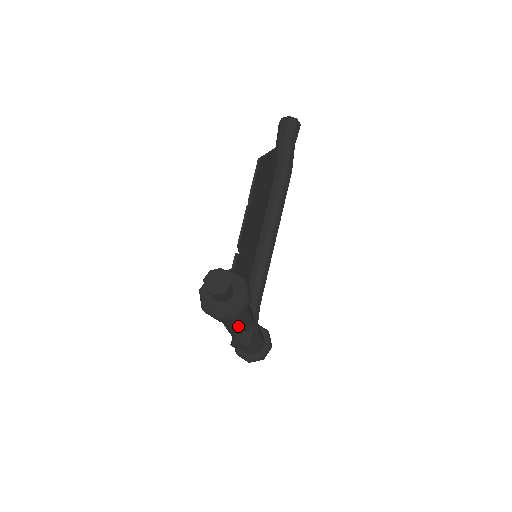
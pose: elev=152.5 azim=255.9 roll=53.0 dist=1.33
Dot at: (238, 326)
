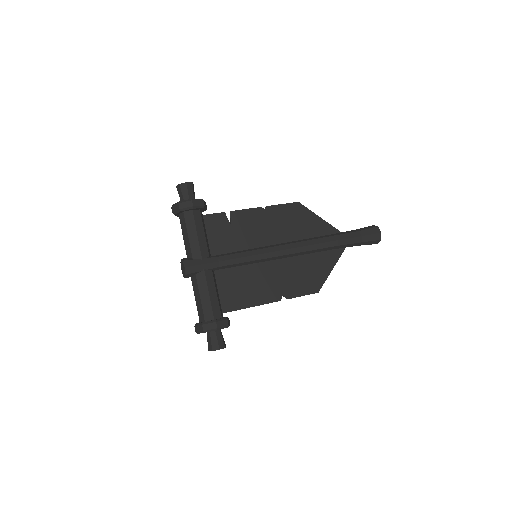
Dot at: (187, 242)
